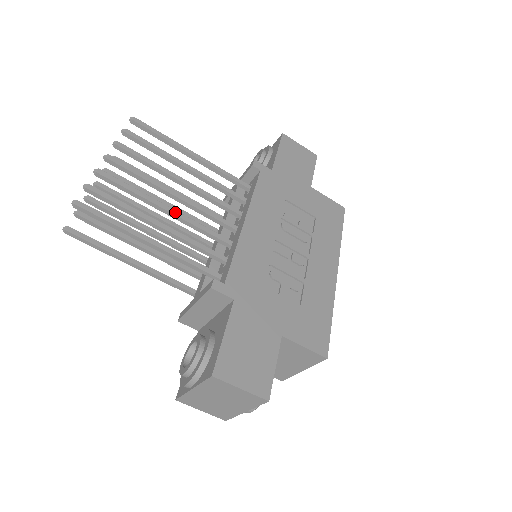
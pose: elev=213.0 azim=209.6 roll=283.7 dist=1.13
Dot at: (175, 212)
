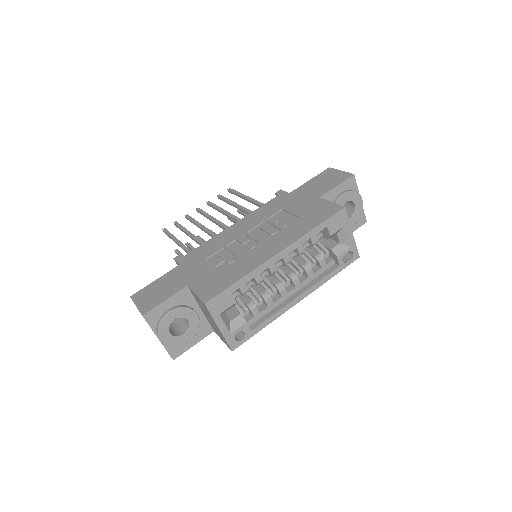
Dot at: (206, 228)
